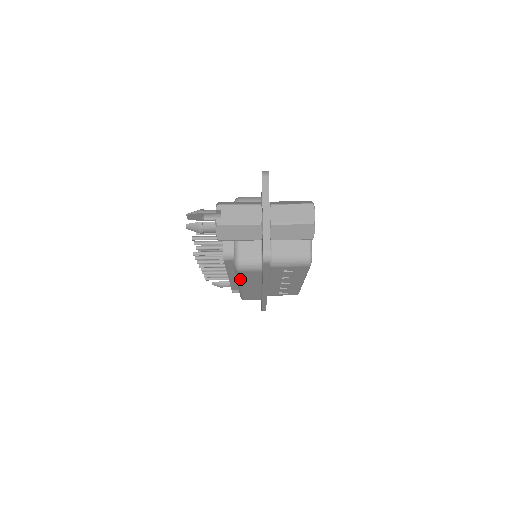
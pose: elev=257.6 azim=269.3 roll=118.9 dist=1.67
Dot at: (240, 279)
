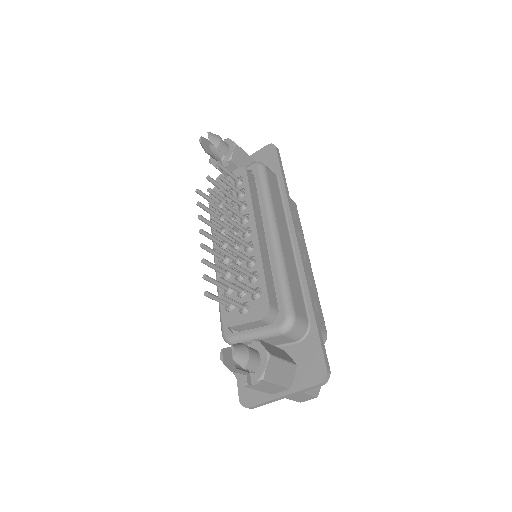
Dot at: occluded
